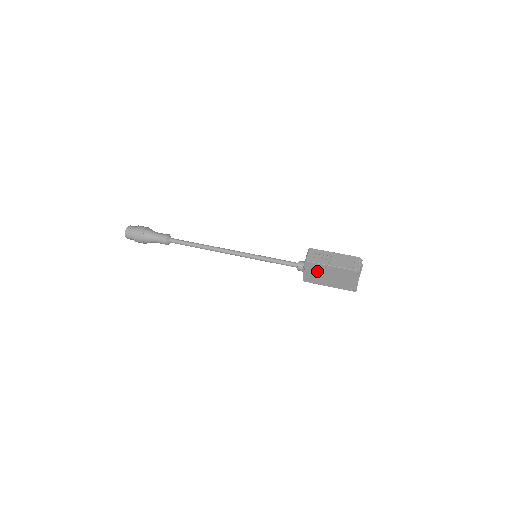
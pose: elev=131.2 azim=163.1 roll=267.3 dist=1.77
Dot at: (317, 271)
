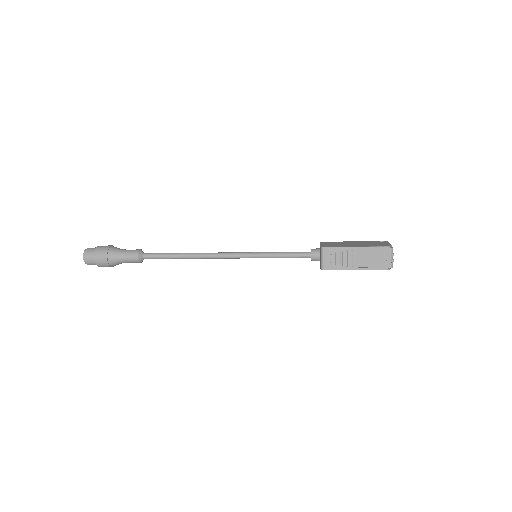
Dot at: occluded
